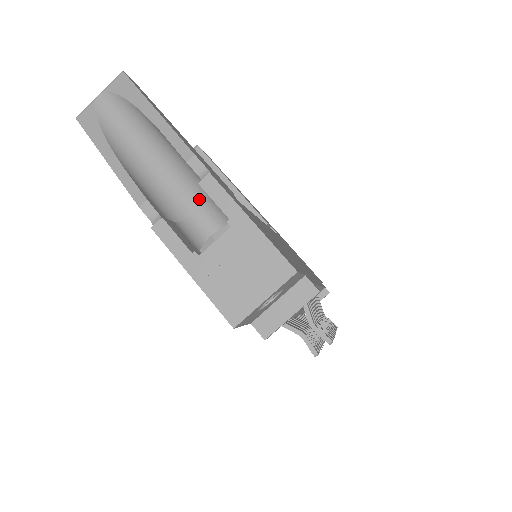
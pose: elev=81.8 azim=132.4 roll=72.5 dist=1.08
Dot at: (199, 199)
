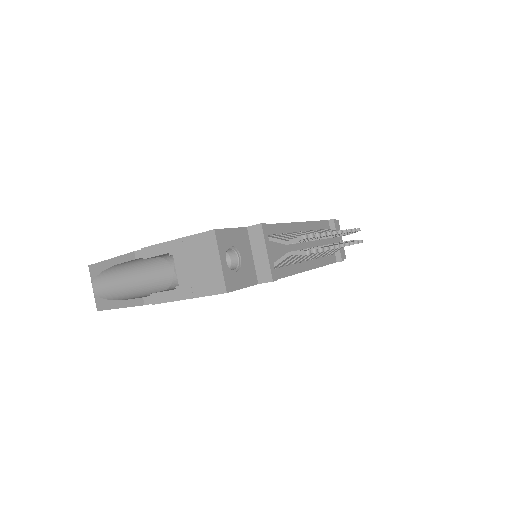
Dot at: (168, 267)
